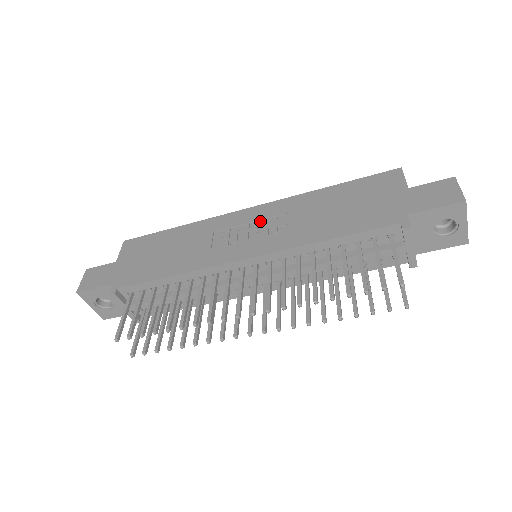
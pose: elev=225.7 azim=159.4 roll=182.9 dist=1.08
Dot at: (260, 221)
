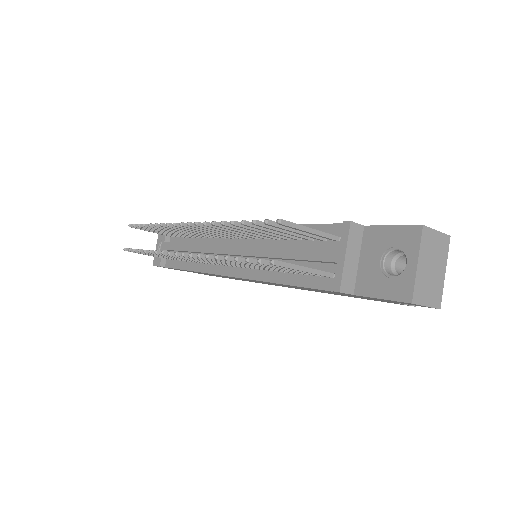
Dot at: occluded
